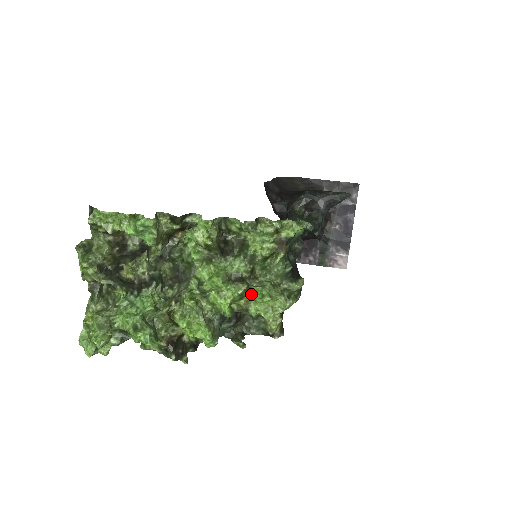
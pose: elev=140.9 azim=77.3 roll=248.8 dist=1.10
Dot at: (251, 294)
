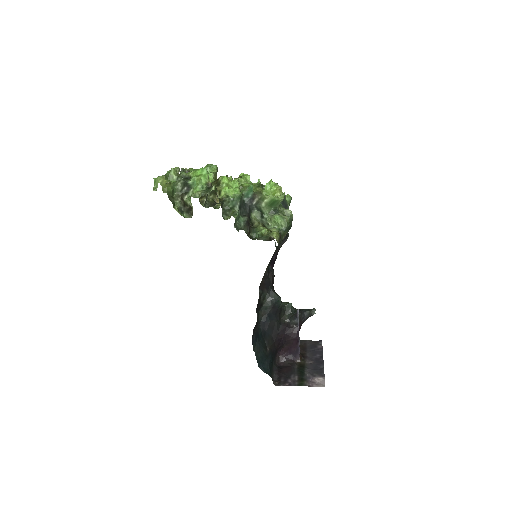
Dot at: (264, 190)
